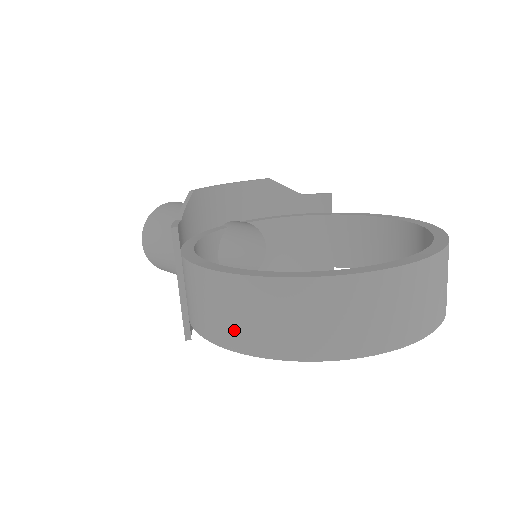
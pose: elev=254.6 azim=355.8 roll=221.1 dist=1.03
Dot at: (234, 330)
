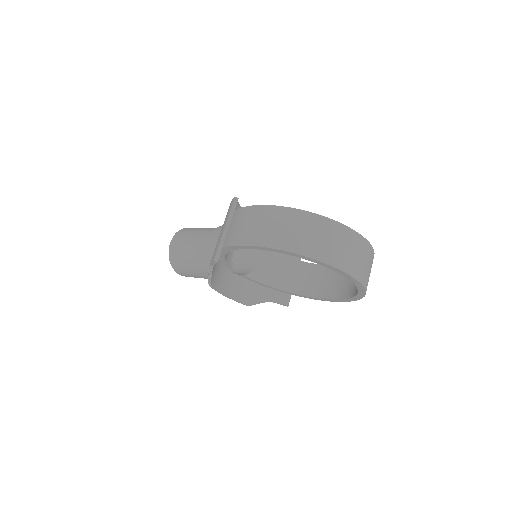
Dot at: (267, 235)
